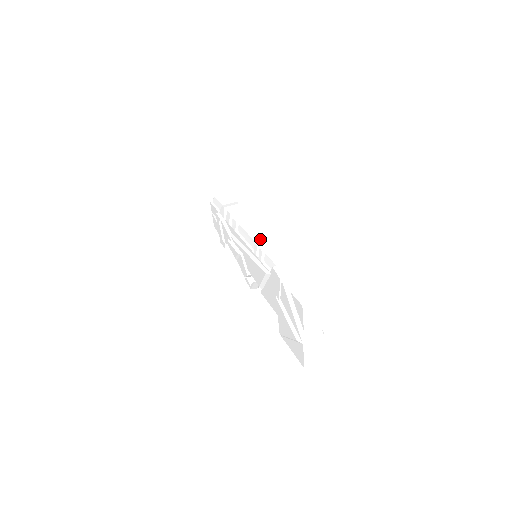
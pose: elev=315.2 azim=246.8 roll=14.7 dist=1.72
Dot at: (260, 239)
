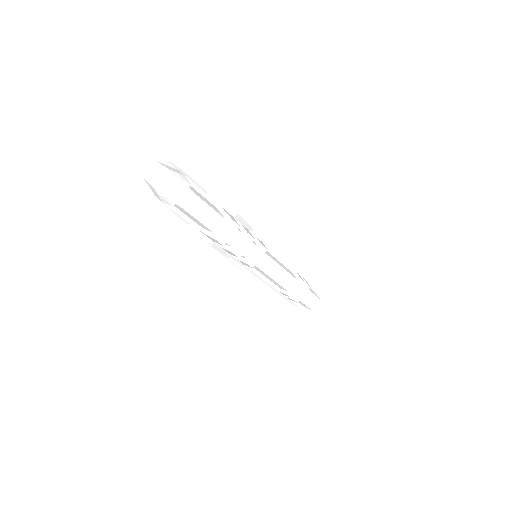
Dot at: (287, 281)
